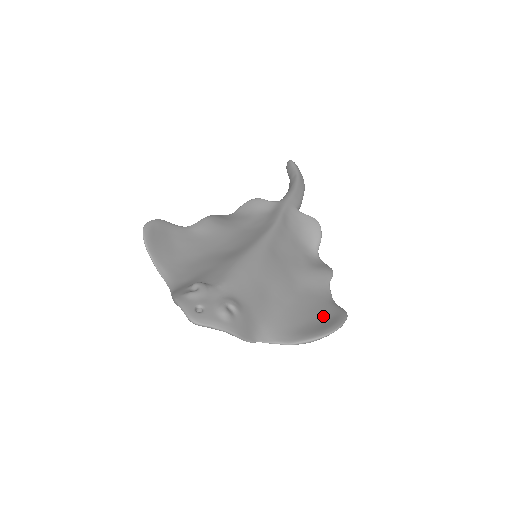
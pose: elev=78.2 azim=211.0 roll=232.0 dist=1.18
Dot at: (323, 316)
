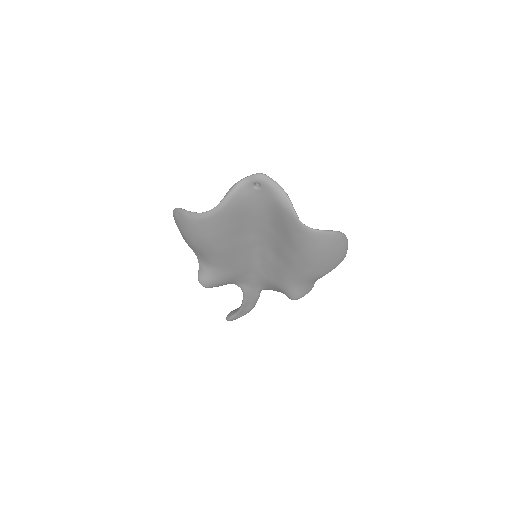
Dot at: occluded
